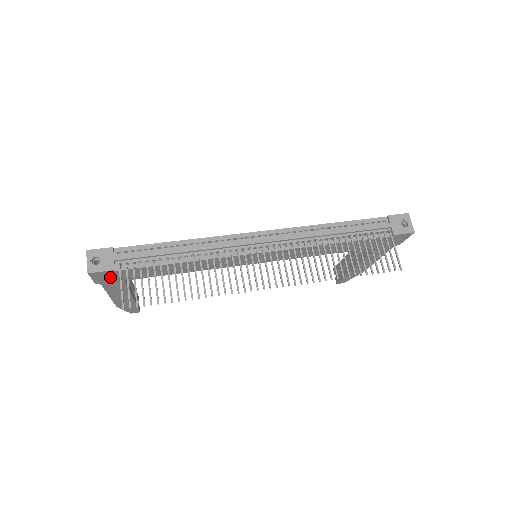
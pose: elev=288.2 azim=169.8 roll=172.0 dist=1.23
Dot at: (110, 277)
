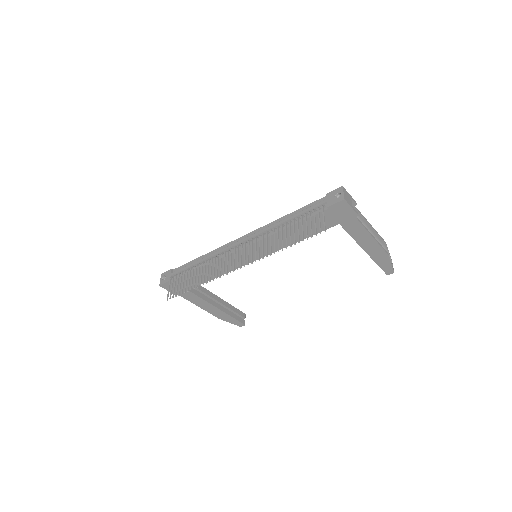
Dot at: occluded
